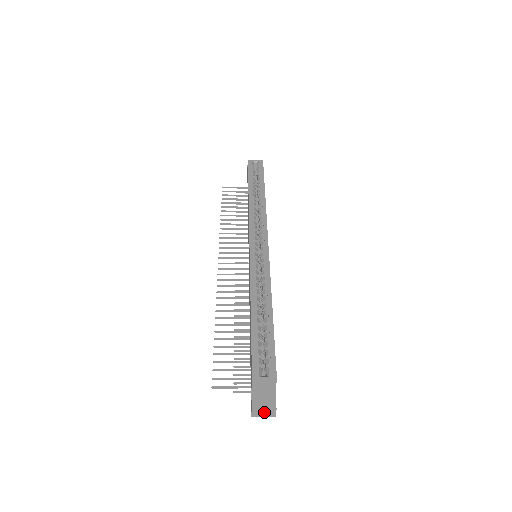
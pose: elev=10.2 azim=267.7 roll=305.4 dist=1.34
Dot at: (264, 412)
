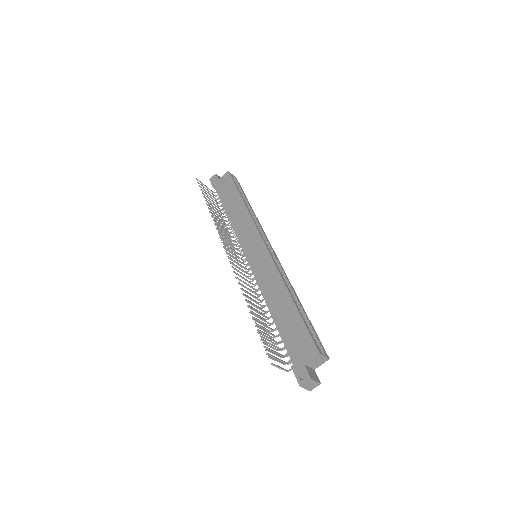
Dot at: (312, 384)
